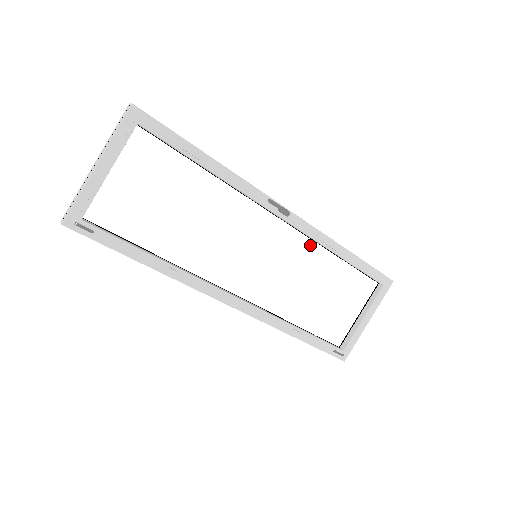
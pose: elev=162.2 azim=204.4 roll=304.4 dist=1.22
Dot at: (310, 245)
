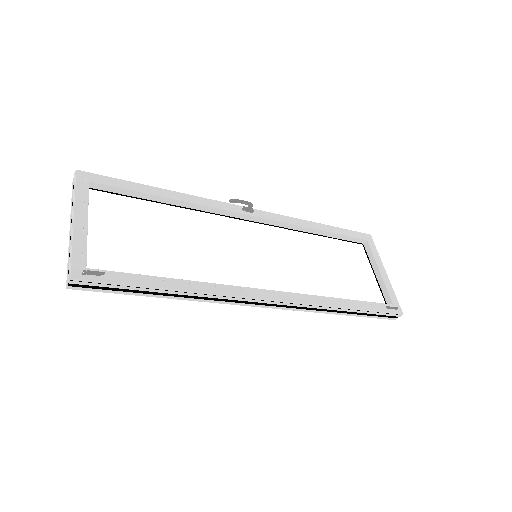
Dot at: (288, 234)
